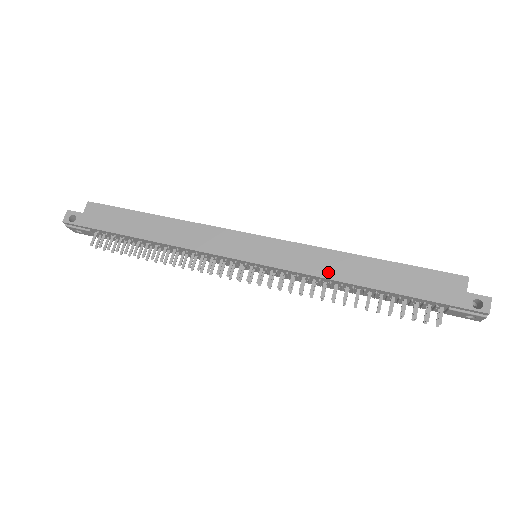
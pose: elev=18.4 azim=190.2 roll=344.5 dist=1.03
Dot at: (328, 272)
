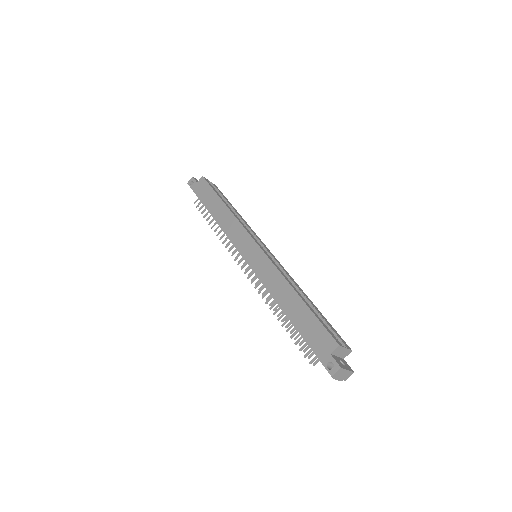
Dot at: (273, 289)
